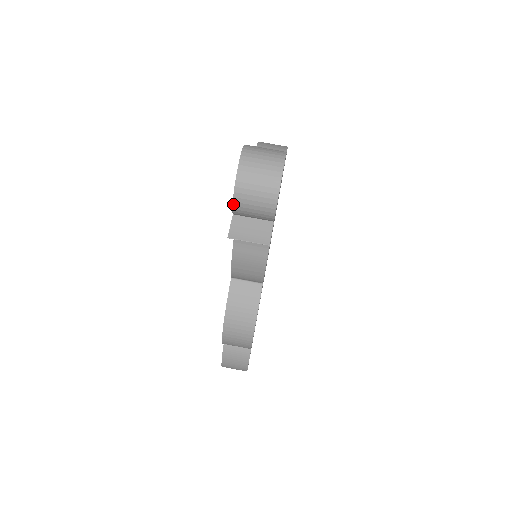
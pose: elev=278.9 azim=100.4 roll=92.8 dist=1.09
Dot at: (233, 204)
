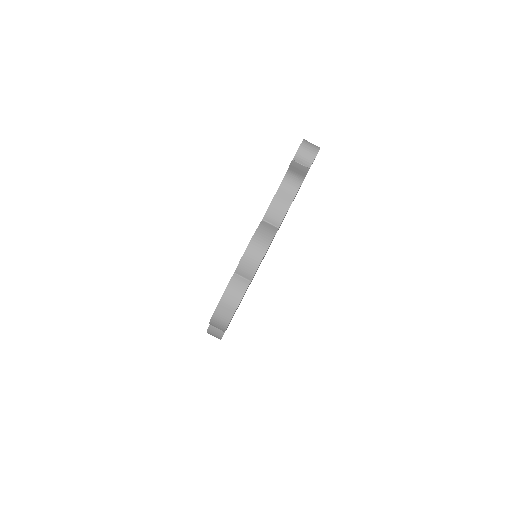
Dot at: (298, 150)
